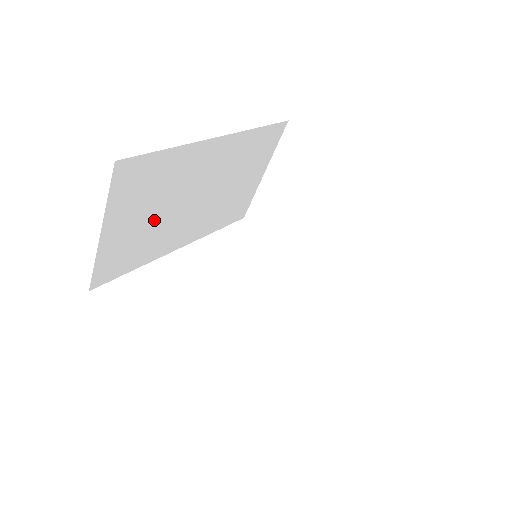
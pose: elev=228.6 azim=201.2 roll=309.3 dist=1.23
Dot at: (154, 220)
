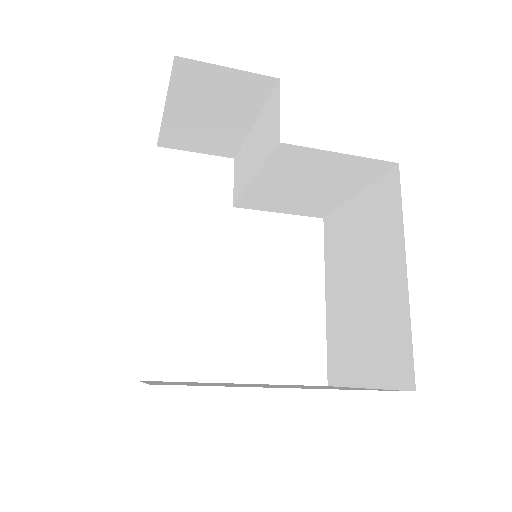
Dot at: occluded
